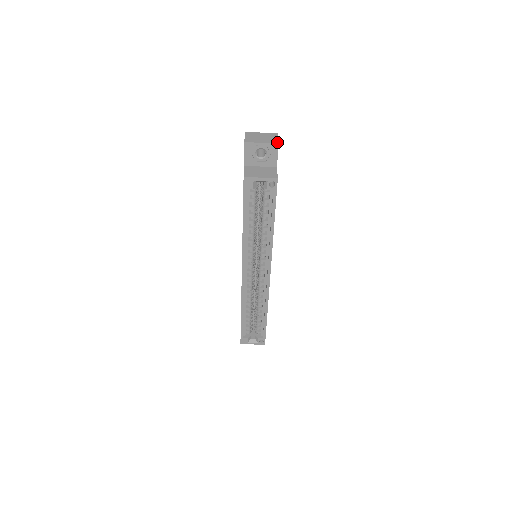
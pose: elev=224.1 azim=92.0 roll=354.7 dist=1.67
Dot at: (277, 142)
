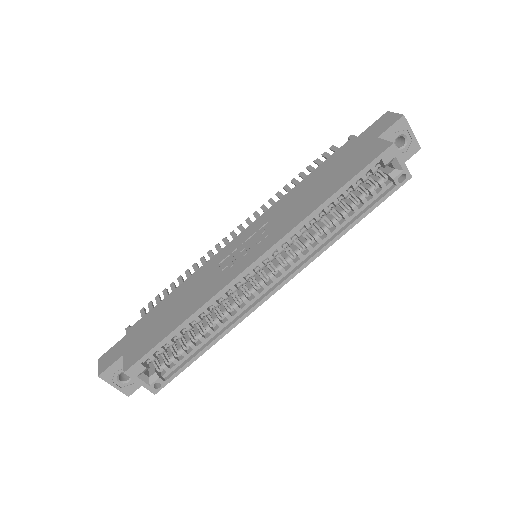
Dot at: (419, 146)
